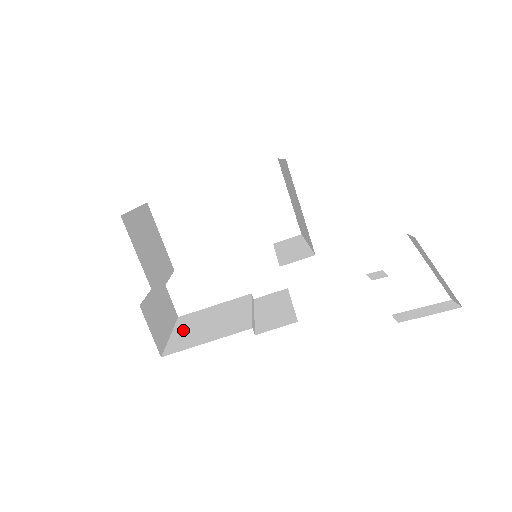
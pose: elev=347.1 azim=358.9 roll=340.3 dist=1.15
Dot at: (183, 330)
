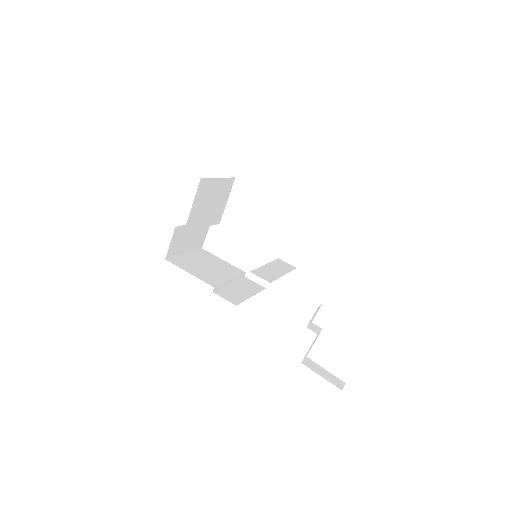
Dot at: (192, 257)
